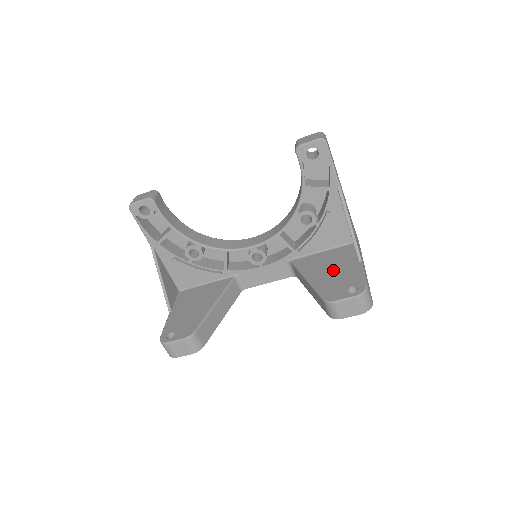
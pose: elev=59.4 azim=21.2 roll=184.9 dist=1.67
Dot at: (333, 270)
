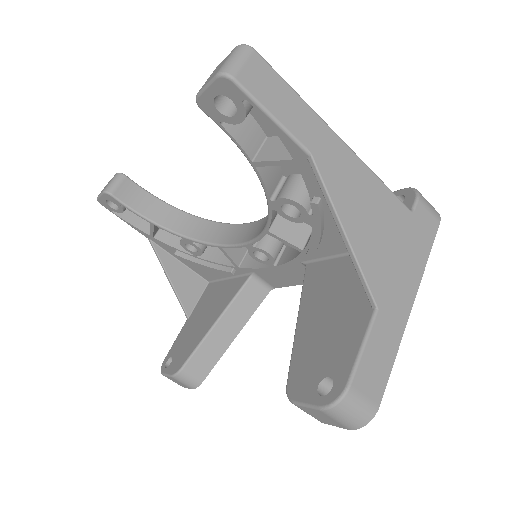
Dot at: (331, 314)
